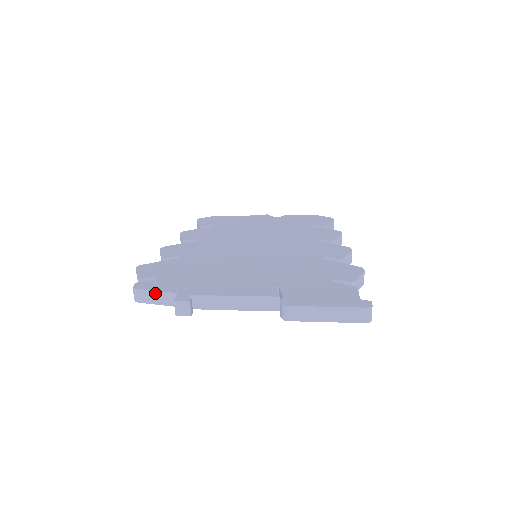
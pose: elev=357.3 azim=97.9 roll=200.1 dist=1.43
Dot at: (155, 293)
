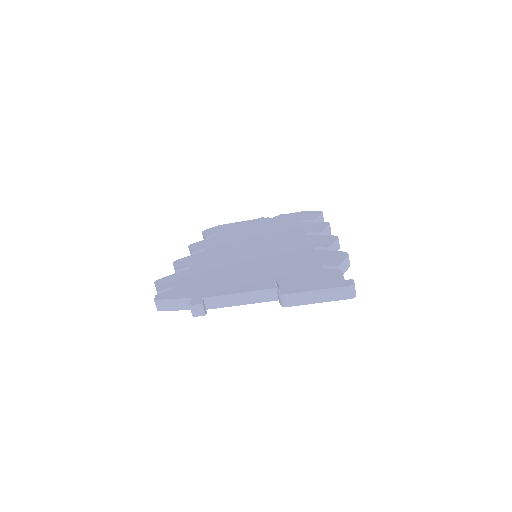
Dot at: (173, 301)
